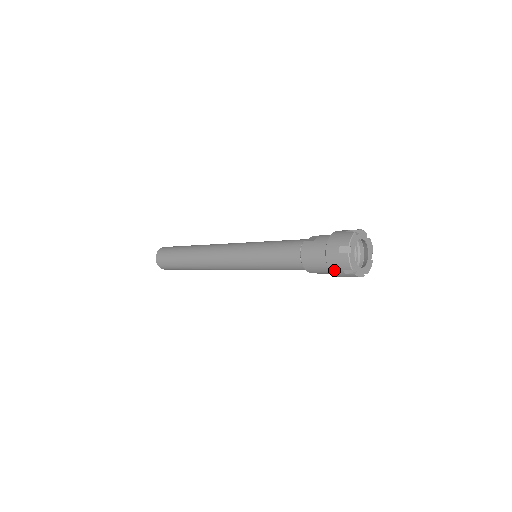
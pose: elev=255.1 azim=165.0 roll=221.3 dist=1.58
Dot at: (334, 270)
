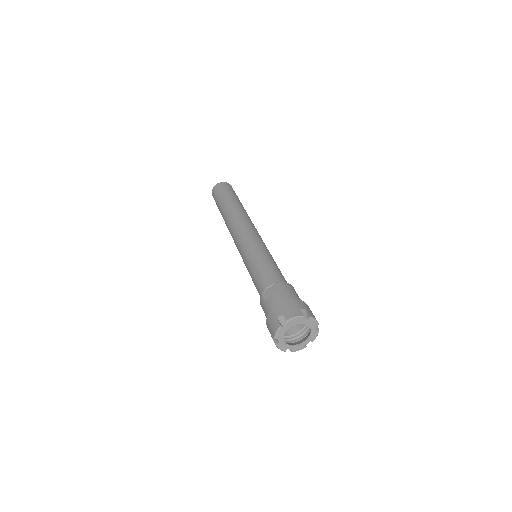
Dot at: occluded
